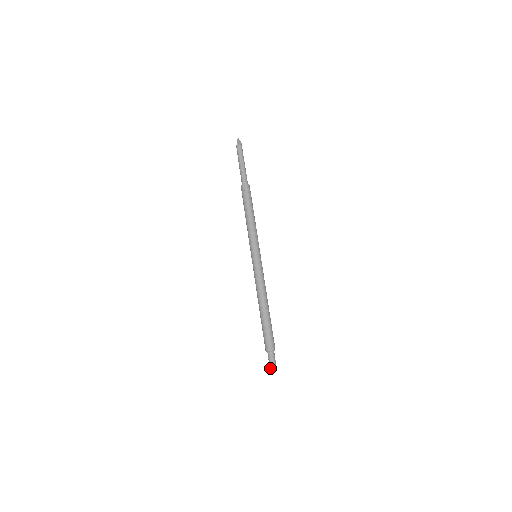
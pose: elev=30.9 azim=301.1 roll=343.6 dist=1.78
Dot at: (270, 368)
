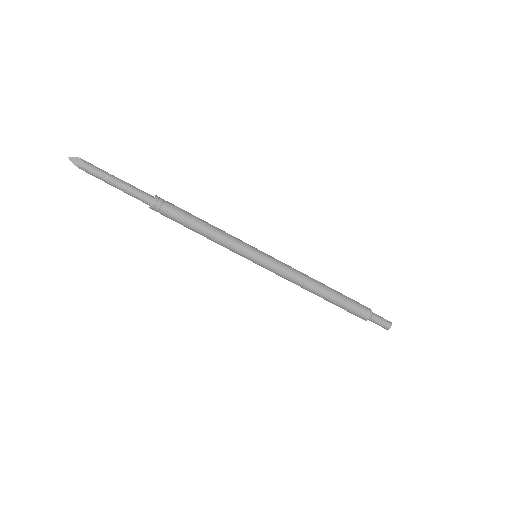
Dot at: occluded
